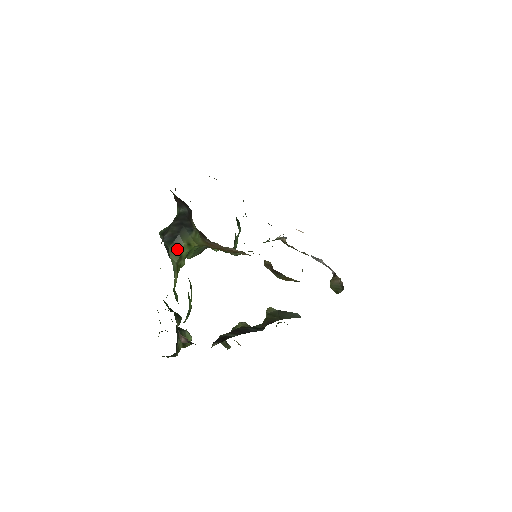
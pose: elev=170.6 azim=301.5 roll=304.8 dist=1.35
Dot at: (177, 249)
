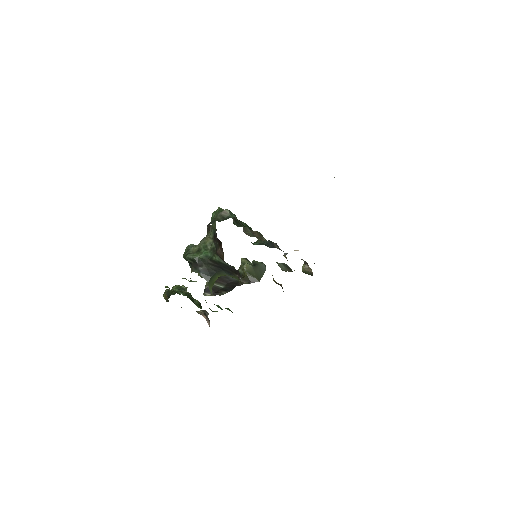
Dot at: (213, 280)
